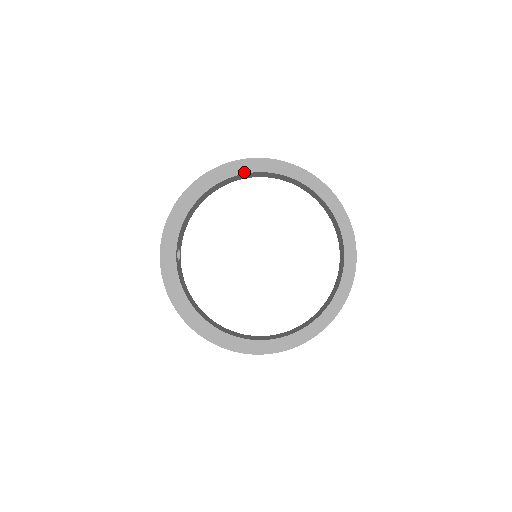
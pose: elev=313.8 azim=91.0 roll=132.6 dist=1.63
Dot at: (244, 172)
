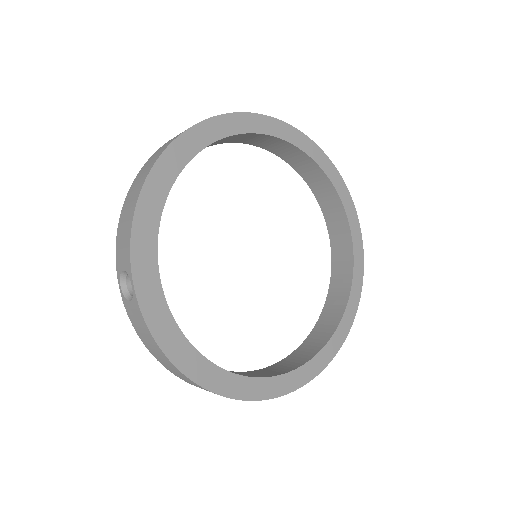
Dot at: (228, 134)
